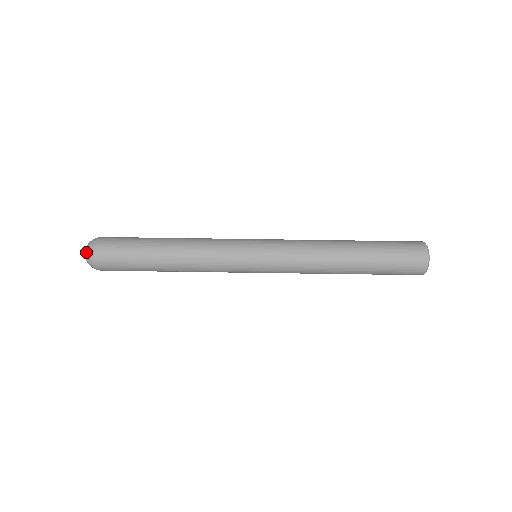
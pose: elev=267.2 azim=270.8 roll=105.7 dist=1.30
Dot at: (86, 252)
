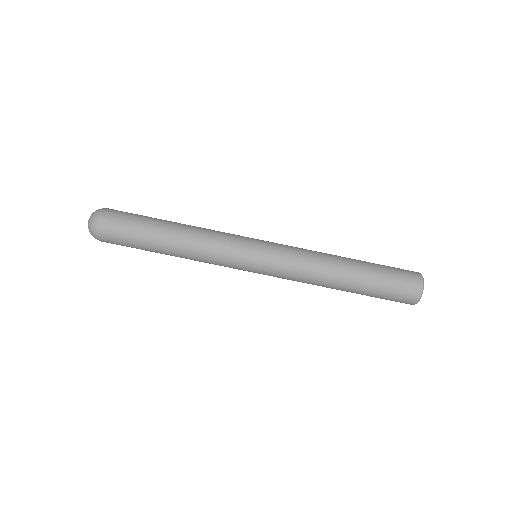
Dot at: (91, 216)
